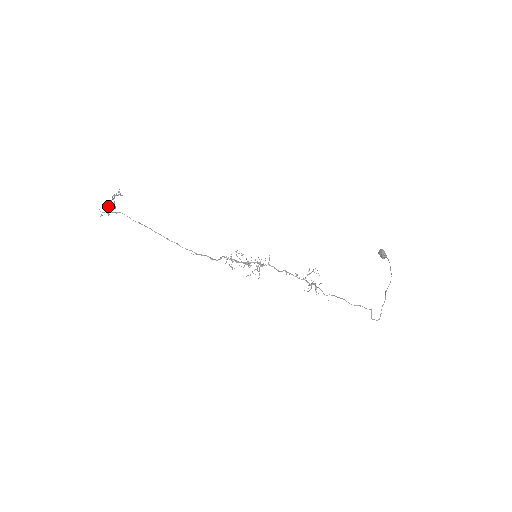
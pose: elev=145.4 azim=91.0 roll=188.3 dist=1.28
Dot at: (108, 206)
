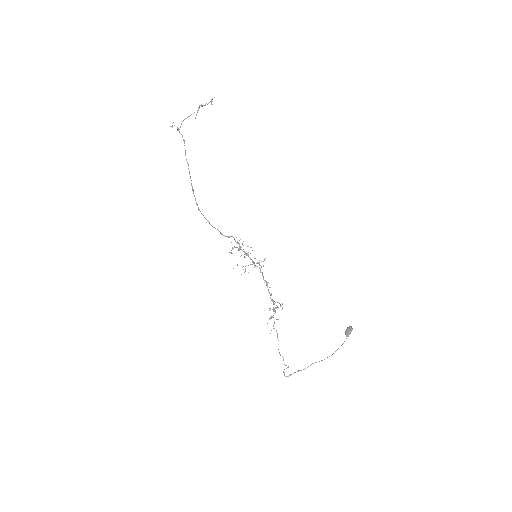
Dot at: (186, 118)
